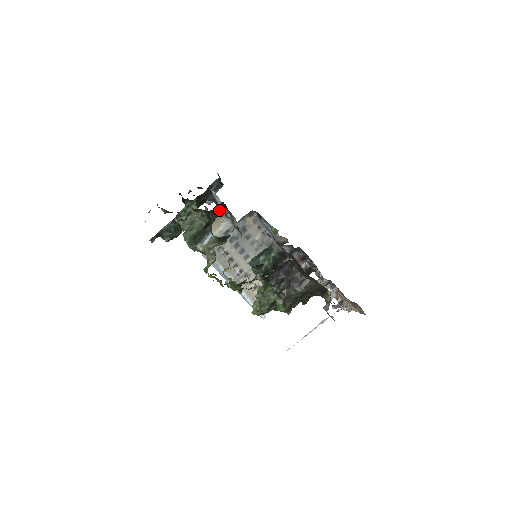
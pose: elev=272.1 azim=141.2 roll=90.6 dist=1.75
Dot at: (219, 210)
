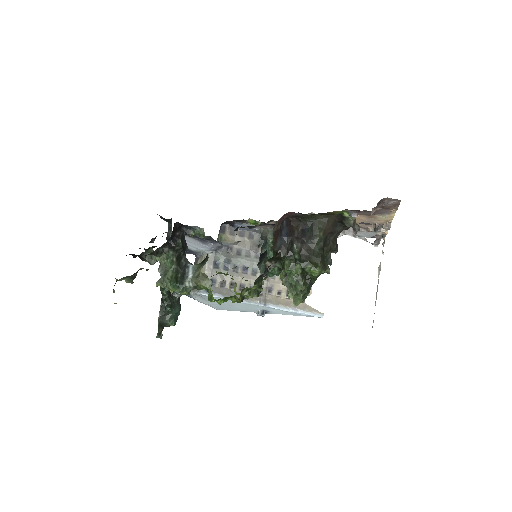
Dot at: (177, 234)
